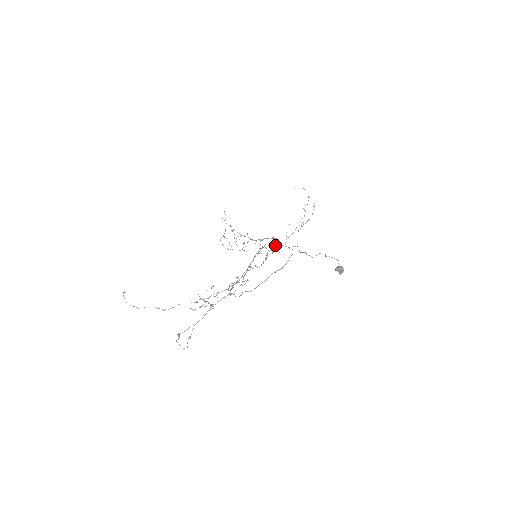
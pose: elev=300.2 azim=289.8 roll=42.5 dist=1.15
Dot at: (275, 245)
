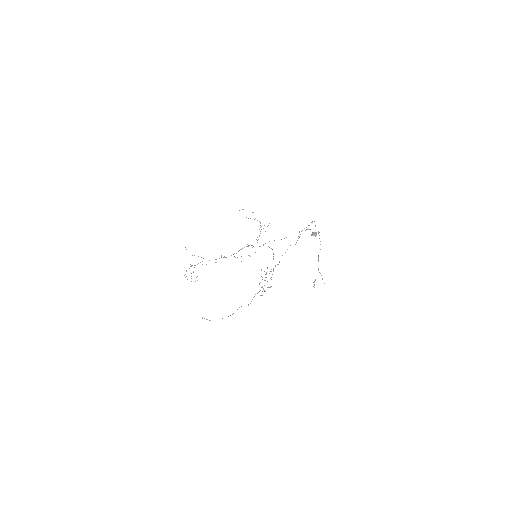
Dot at: (311, 222)
